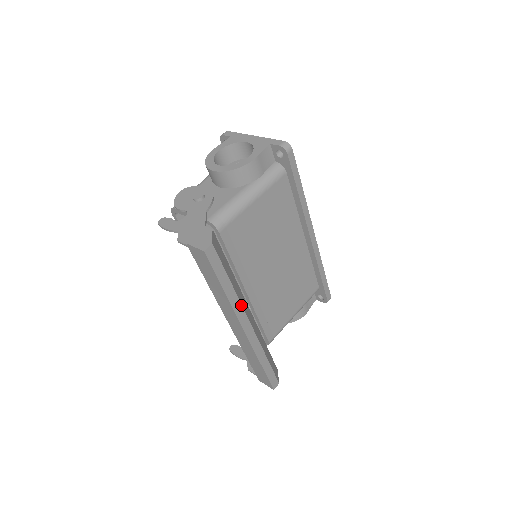
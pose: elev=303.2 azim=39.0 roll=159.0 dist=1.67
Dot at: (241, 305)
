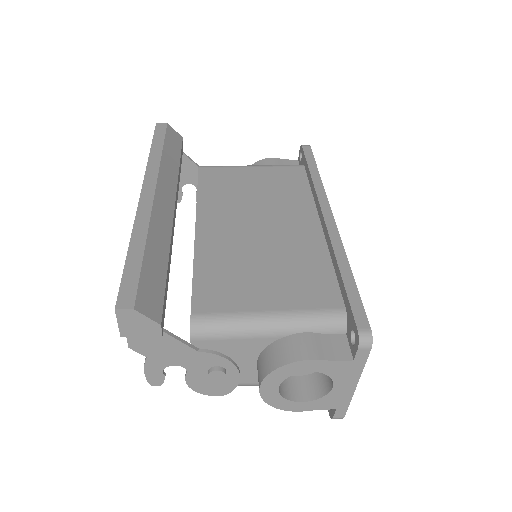
Dot at: (158, 170)
